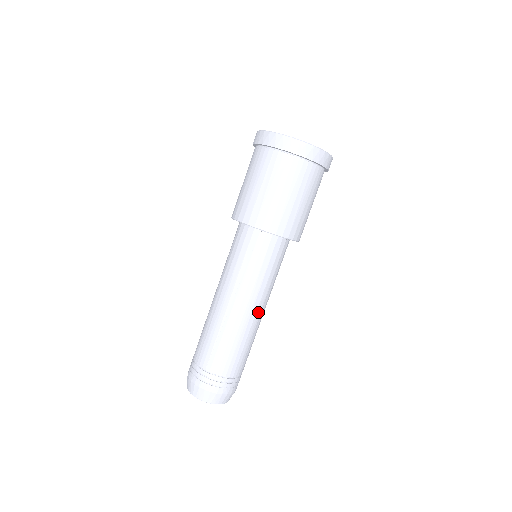
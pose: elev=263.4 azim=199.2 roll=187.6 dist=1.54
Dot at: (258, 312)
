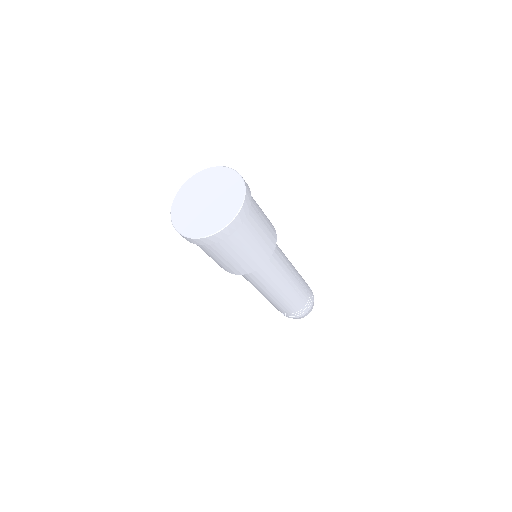
Dot at: (274, 293)
